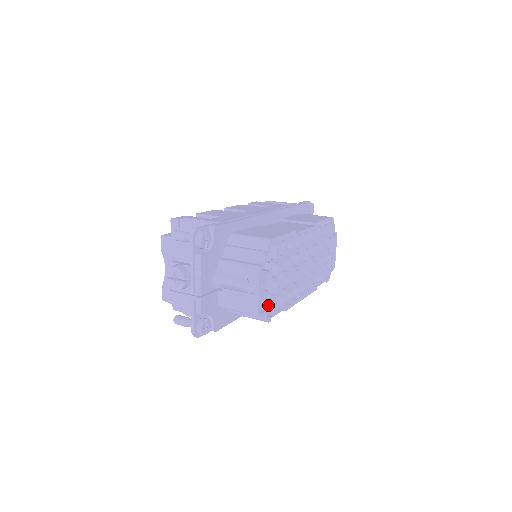
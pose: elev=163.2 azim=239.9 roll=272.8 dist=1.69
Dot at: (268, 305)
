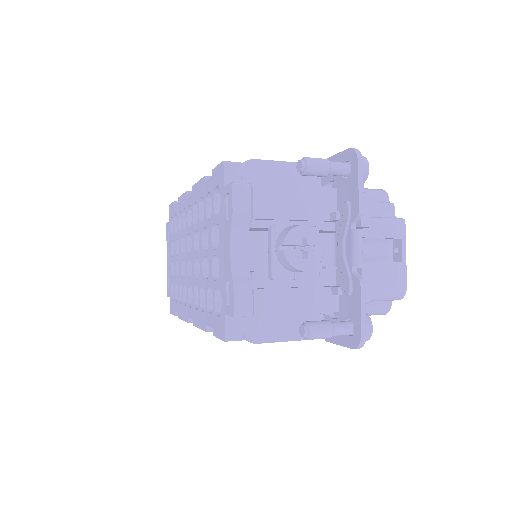
Dot at: occluded
